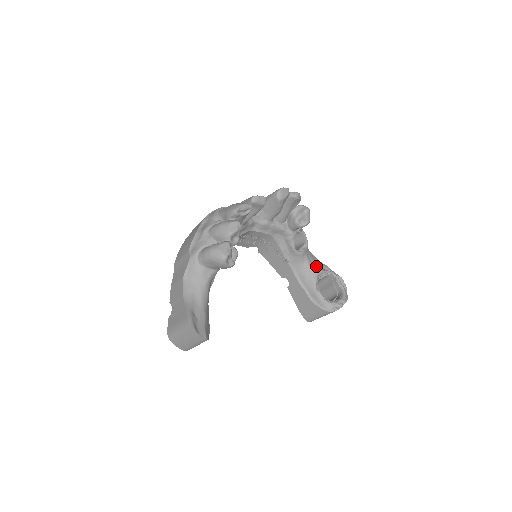
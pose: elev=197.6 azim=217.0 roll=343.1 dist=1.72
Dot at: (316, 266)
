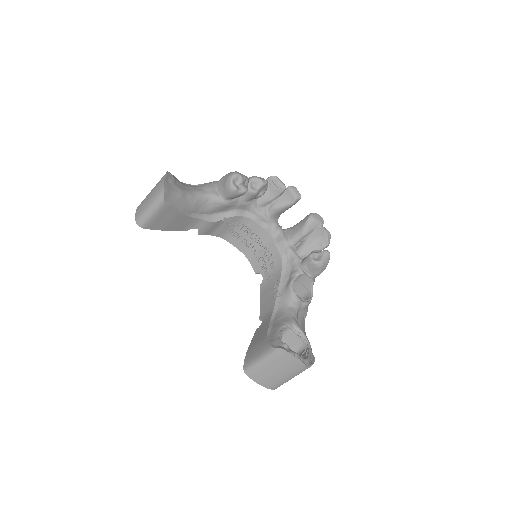
Dot at: occluded
